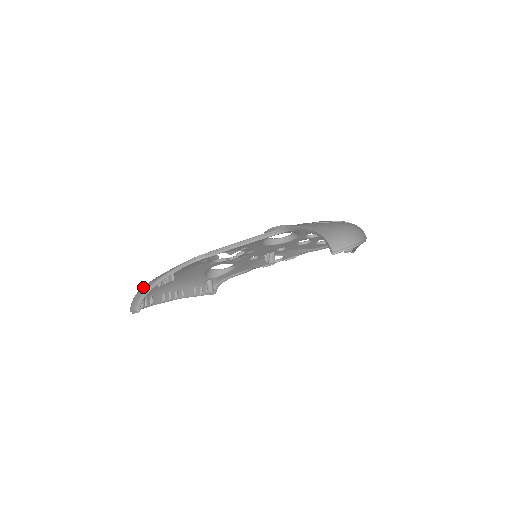
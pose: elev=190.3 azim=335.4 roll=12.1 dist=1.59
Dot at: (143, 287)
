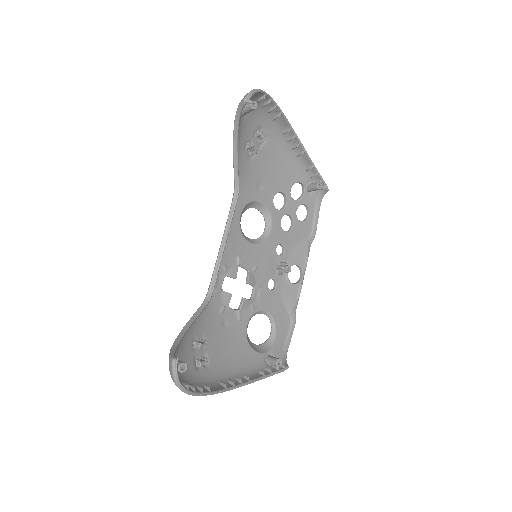
Dot at: occluded
